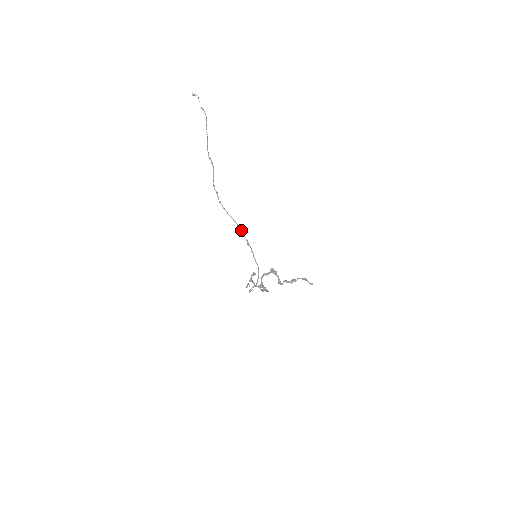
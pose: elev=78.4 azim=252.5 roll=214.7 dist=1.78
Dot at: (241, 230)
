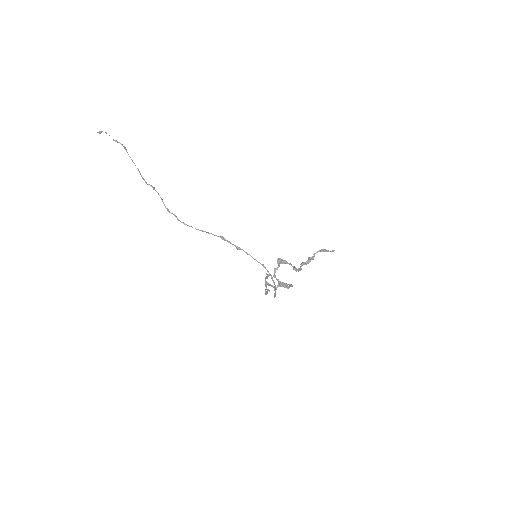
Dot at: (222, 238)
